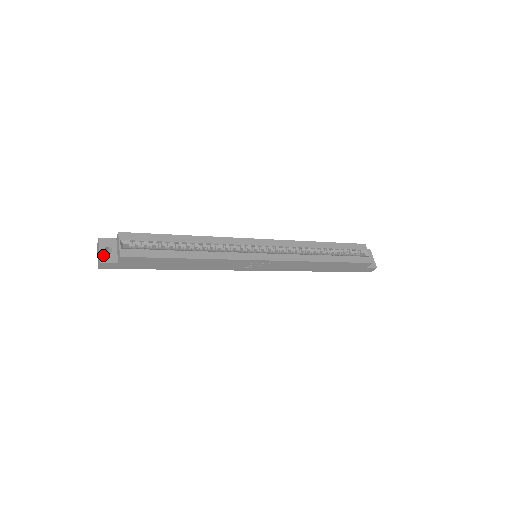
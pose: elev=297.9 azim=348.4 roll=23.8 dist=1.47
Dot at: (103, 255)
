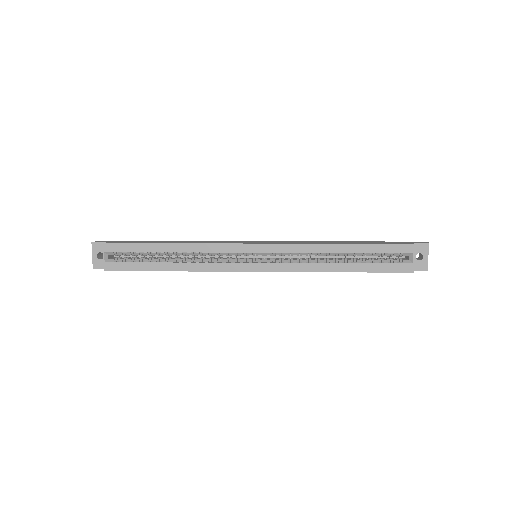
Dot at: (95, 261)
